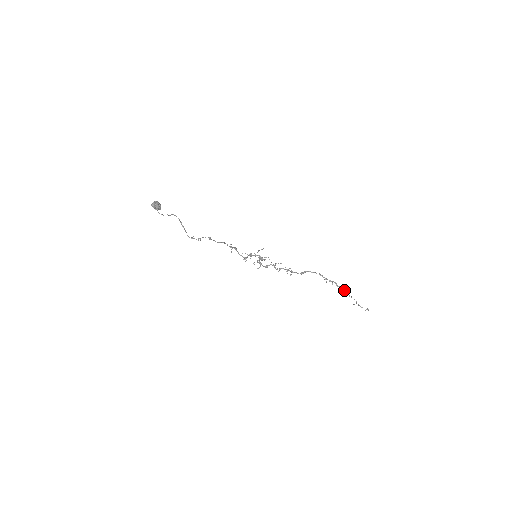
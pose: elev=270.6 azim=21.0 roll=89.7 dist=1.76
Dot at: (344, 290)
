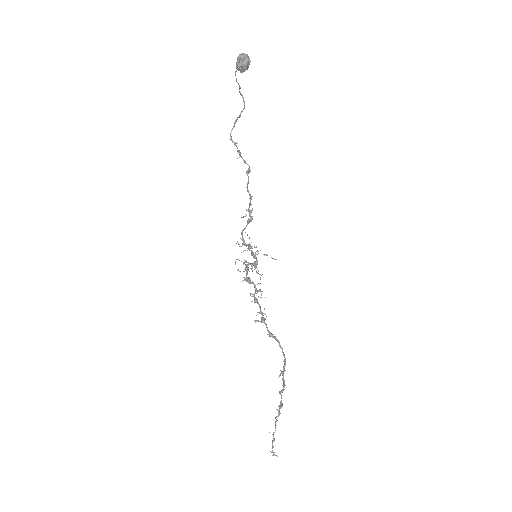
Dot at: (281, 405)
